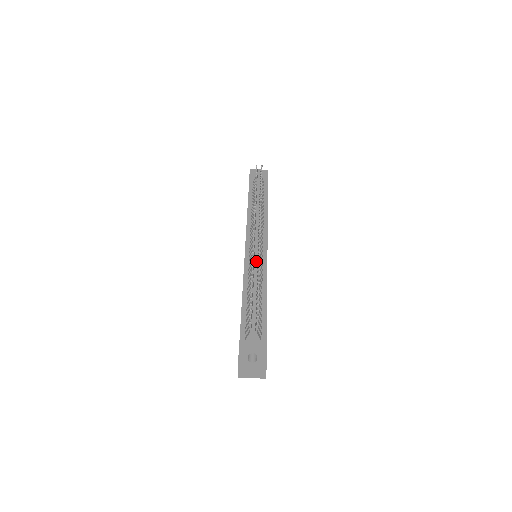
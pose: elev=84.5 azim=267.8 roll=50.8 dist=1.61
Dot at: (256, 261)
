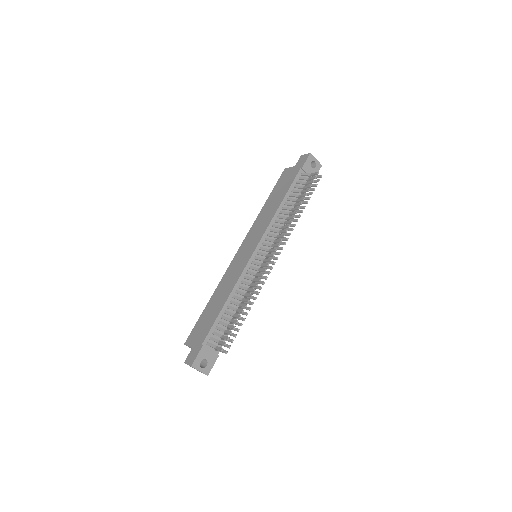
Dot at: (254, 270)
